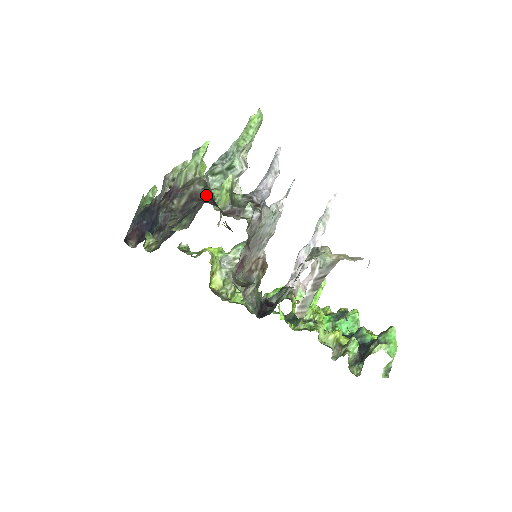
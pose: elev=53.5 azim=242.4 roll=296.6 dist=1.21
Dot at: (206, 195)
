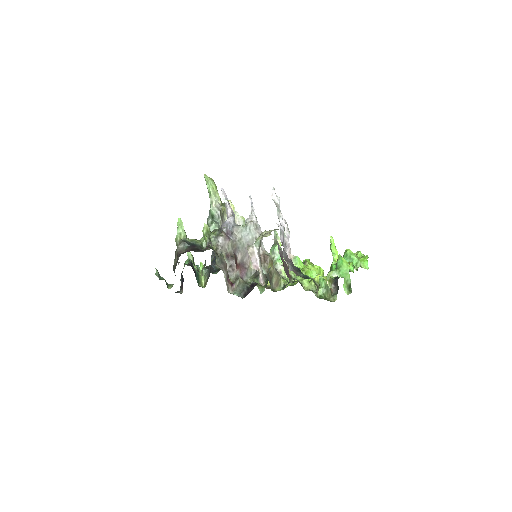
Dot at: (187, 248)
